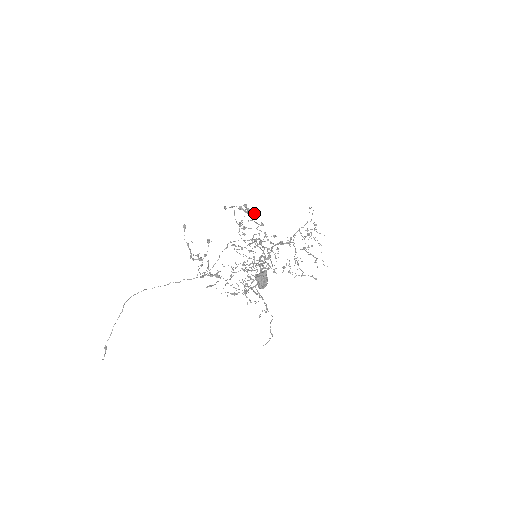
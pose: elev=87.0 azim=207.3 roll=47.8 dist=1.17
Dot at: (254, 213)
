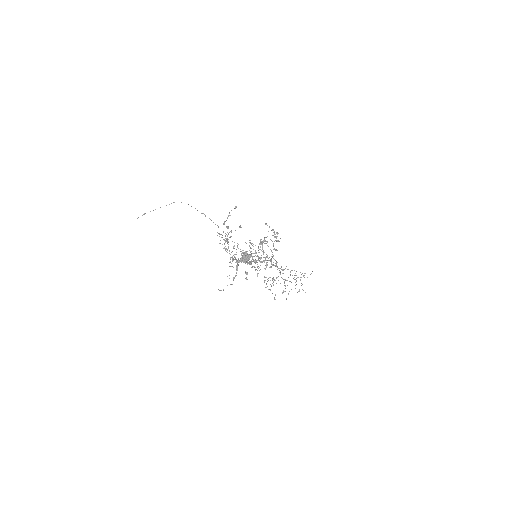
Dot at: occluded
